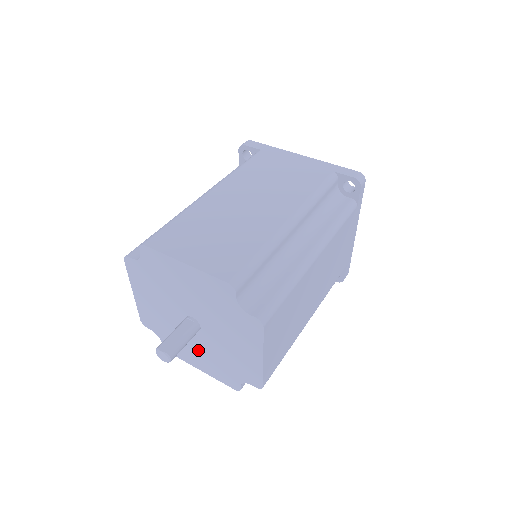
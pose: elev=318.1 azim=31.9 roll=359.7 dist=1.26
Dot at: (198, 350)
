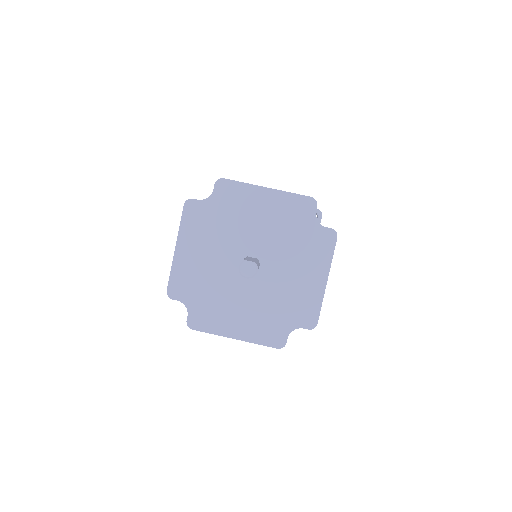
Dot at: (243, 304)
